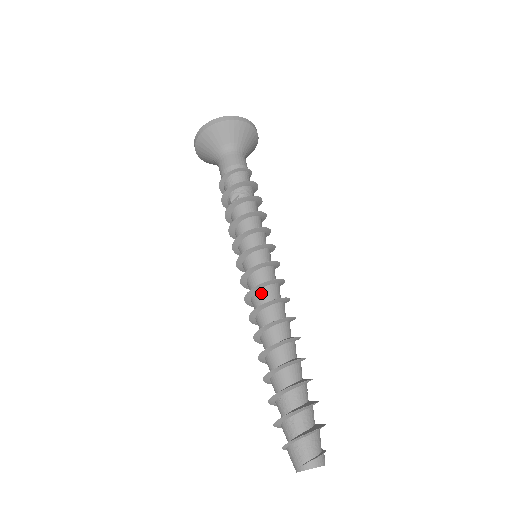
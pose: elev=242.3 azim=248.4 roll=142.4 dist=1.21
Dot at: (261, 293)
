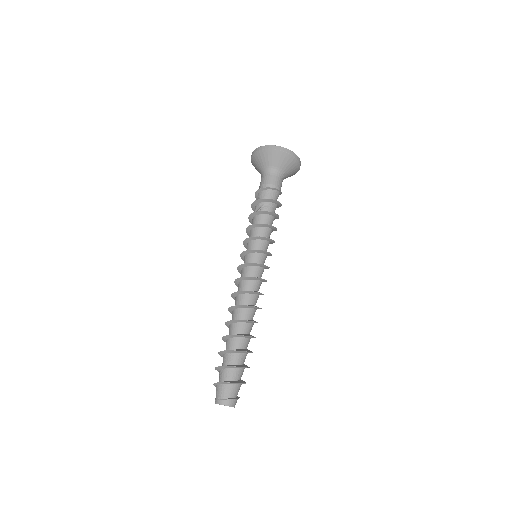
Dot at: (241, 284)
